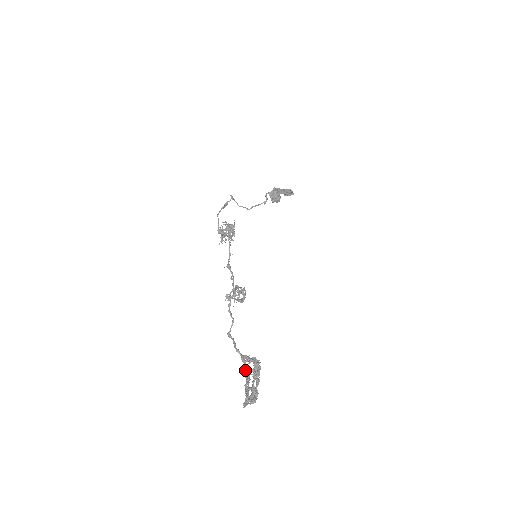
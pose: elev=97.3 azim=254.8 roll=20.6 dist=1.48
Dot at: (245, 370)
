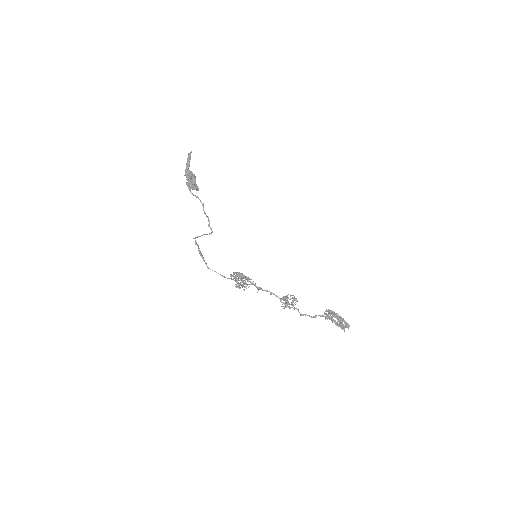
Dot at: occluded
